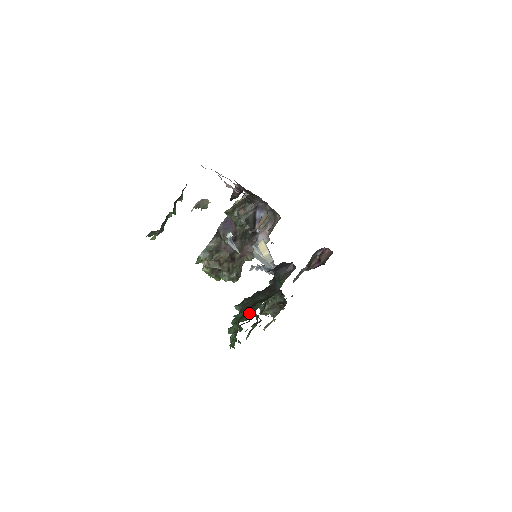
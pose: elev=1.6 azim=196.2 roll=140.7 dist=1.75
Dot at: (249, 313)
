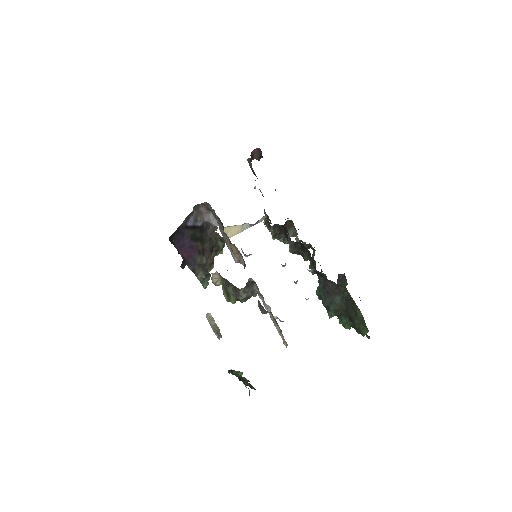
Dot at: (360, 324)
